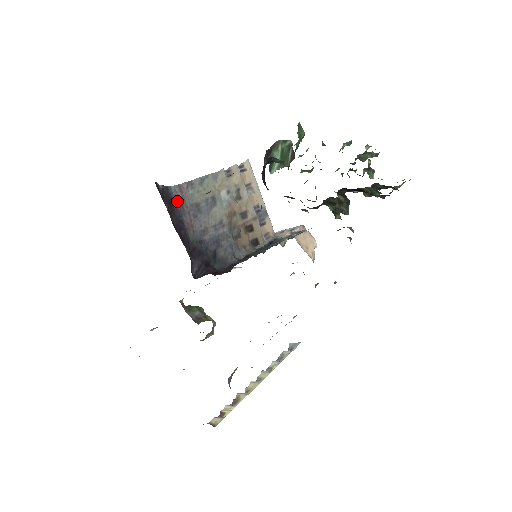
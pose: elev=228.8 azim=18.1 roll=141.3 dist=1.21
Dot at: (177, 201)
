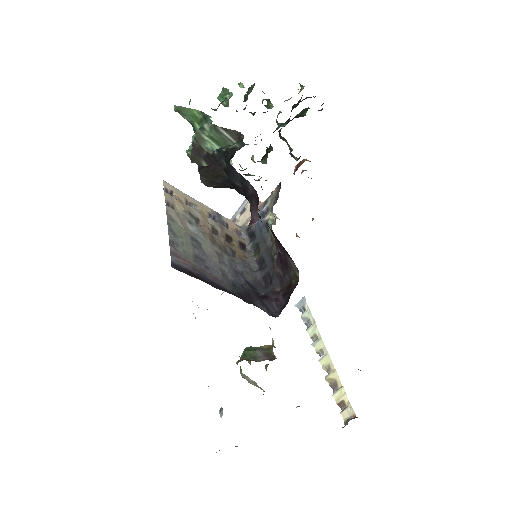
Dot at: (189, 269)
